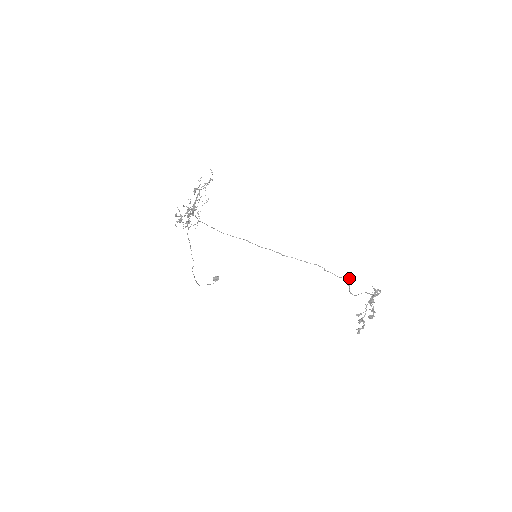
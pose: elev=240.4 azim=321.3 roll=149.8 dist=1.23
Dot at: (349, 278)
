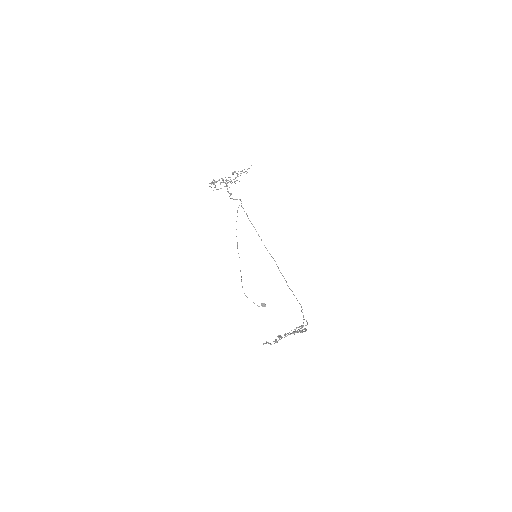
Dot at: occluded
